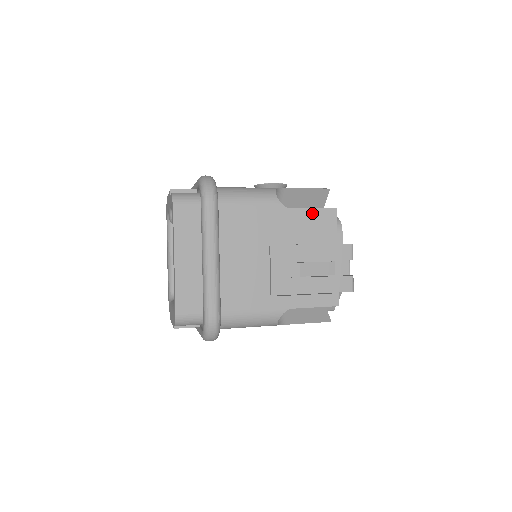
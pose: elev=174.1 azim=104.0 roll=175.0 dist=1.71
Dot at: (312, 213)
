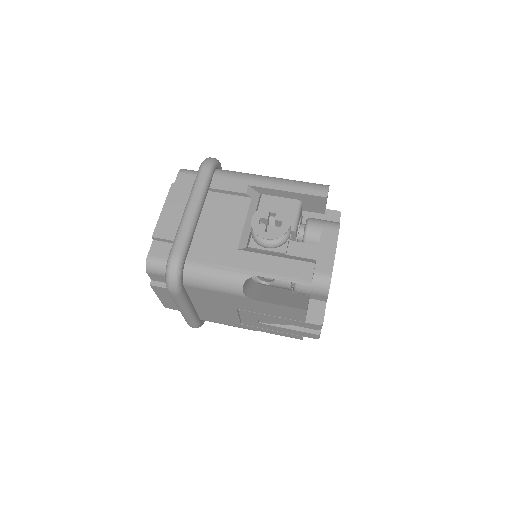
Dot at: (279, 307)
